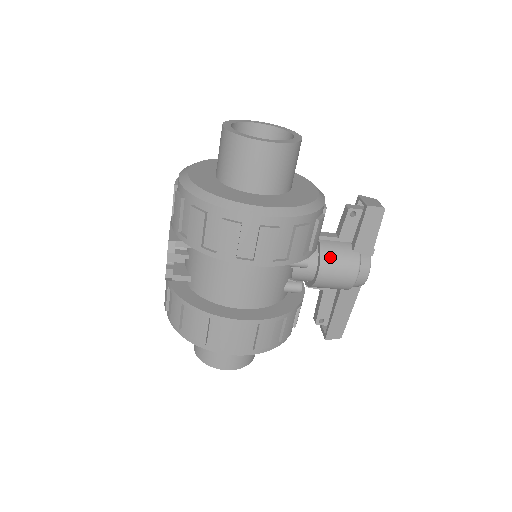
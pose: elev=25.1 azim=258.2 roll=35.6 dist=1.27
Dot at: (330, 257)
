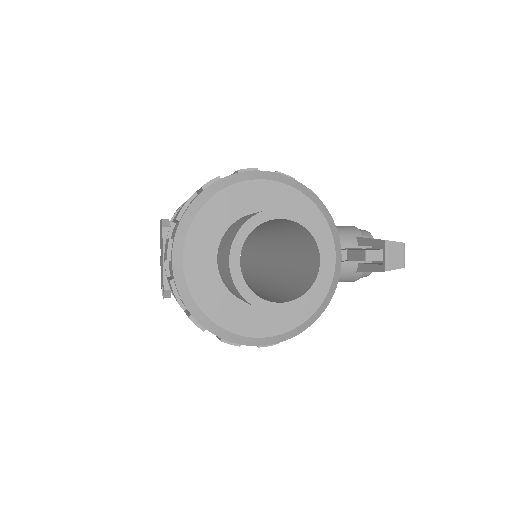
Dot at: occluded
